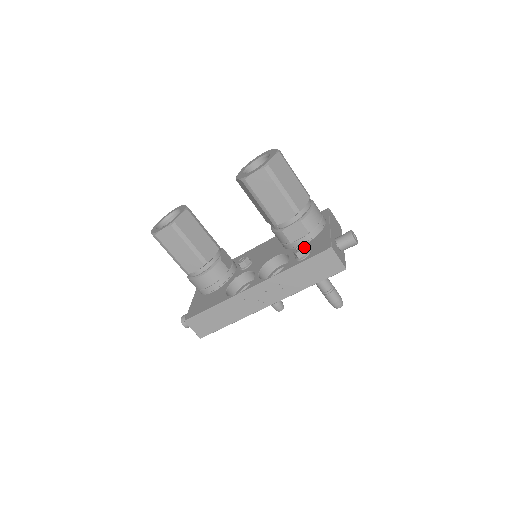
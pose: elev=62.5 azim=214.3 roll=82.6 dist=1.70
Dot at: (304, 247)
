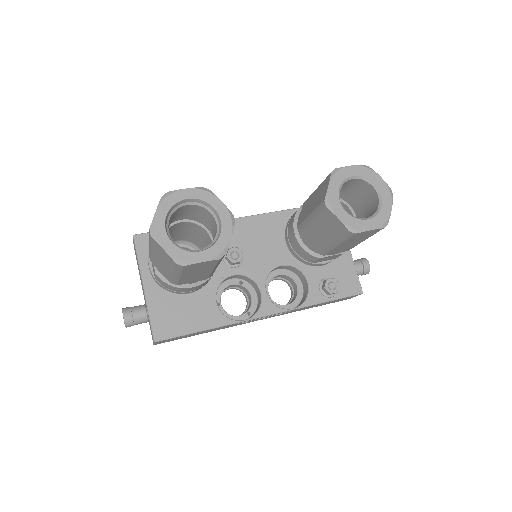
Dot at: occluded
